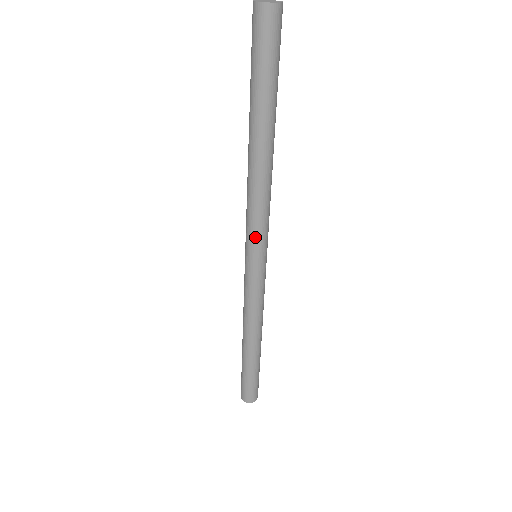
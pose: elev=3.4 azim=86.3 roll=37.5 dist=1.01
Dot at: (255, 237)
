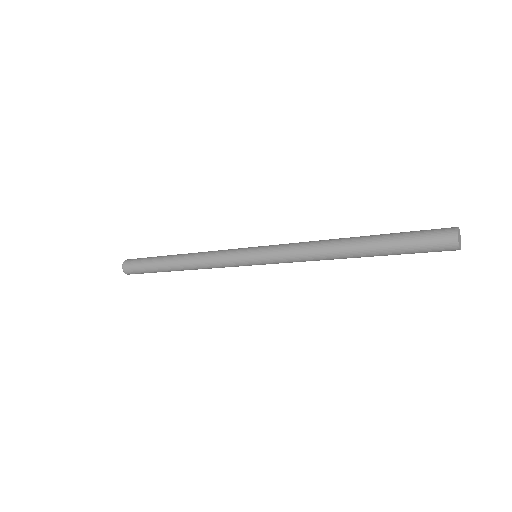
Dot at: occluded
